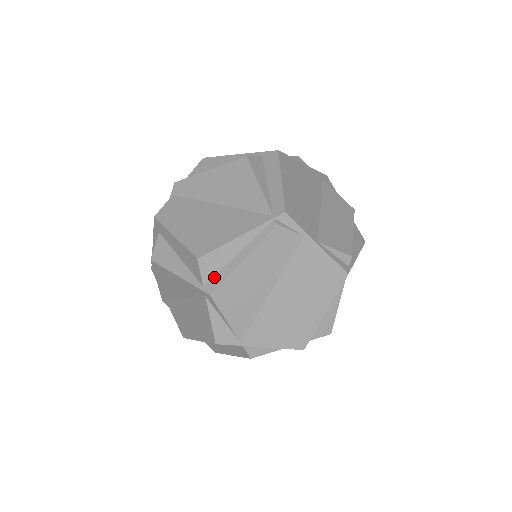
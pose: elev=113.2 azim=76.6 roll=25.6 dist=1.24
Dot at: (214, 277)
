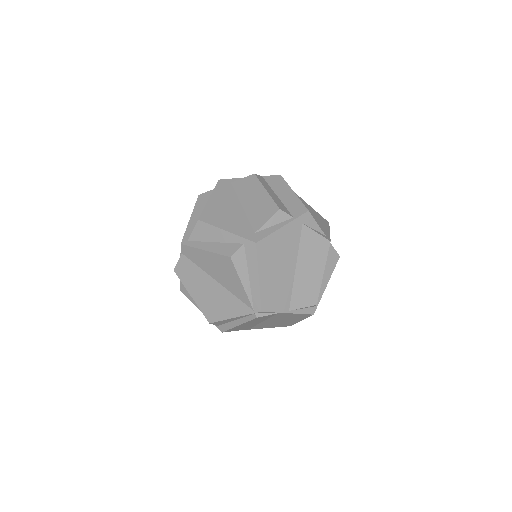
Dot at: (223, 325)
